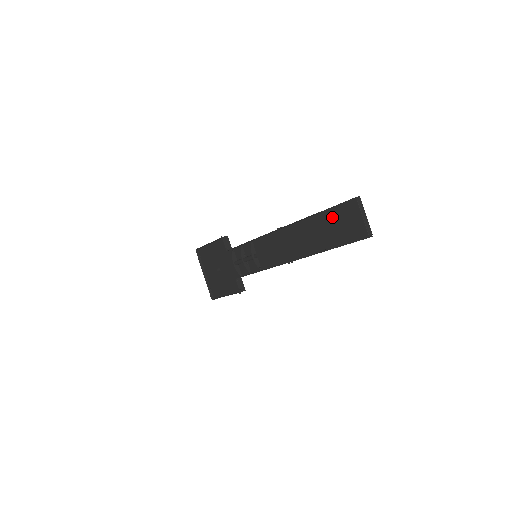
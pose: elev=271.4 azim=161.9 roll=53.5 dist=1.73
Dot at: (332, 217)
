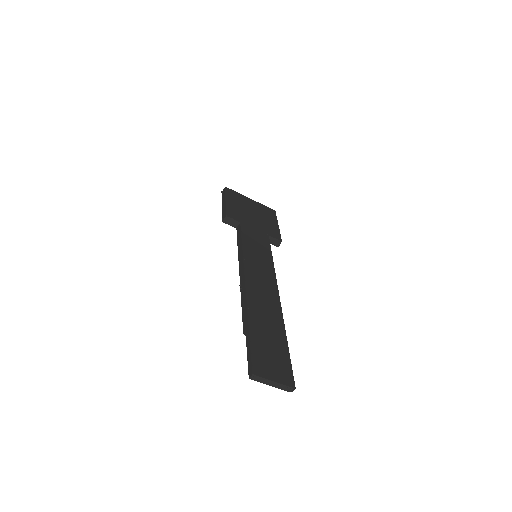
Dot at: occluded
